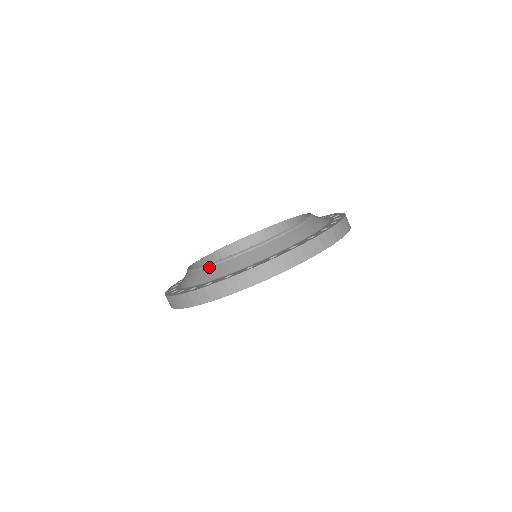
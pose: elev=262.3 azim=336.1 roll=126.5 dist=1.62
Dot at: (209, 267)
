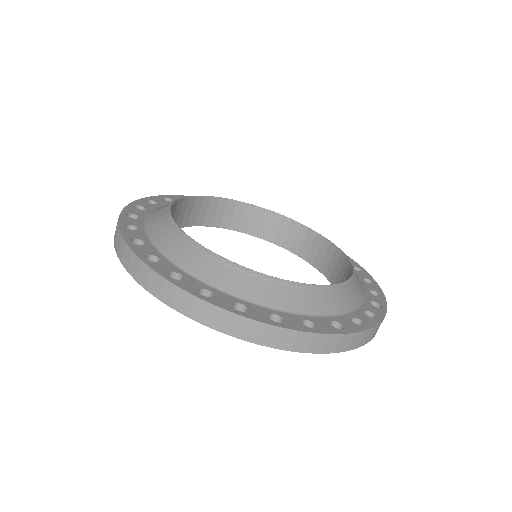
Dot at: (179, 235)
